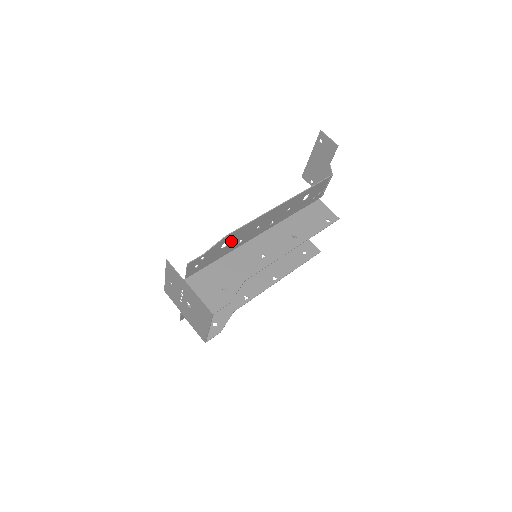
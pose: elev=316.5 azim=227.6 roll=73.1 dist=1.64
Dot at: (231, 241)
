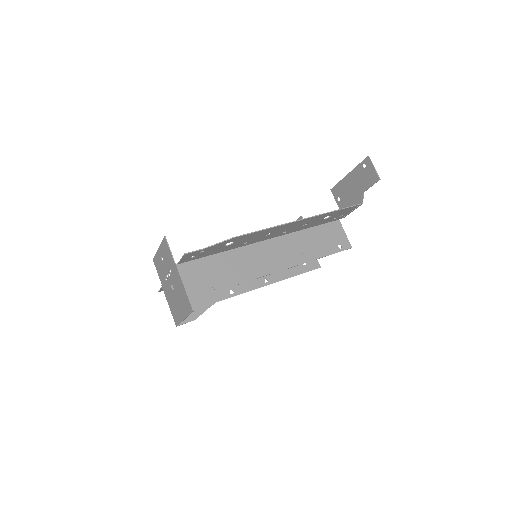
Dot at: (237, 241)
